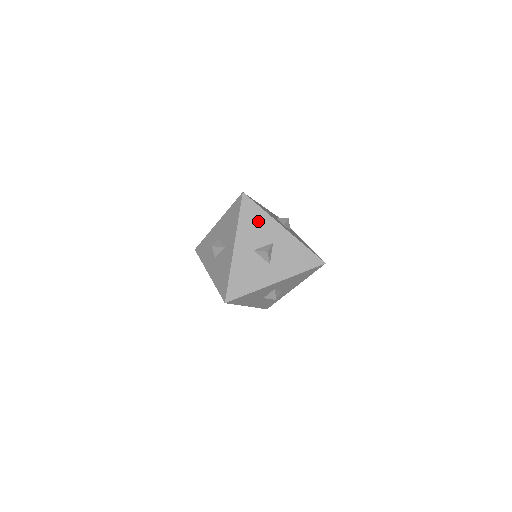
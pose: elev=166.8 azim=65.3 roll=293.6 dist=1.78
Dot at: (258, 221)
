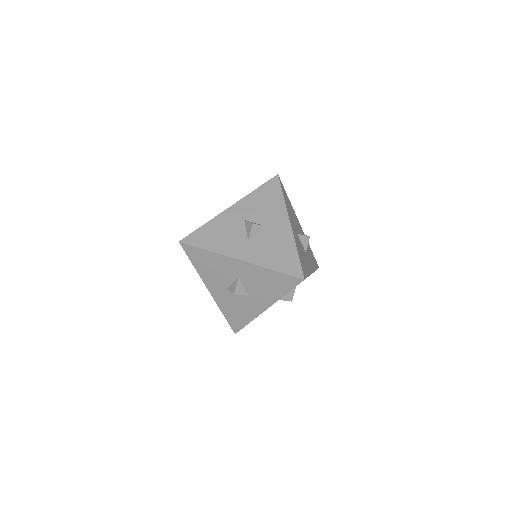
Dot at: (290, 207)
